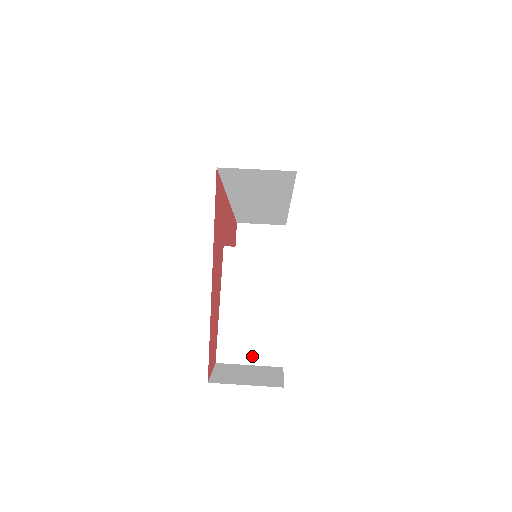
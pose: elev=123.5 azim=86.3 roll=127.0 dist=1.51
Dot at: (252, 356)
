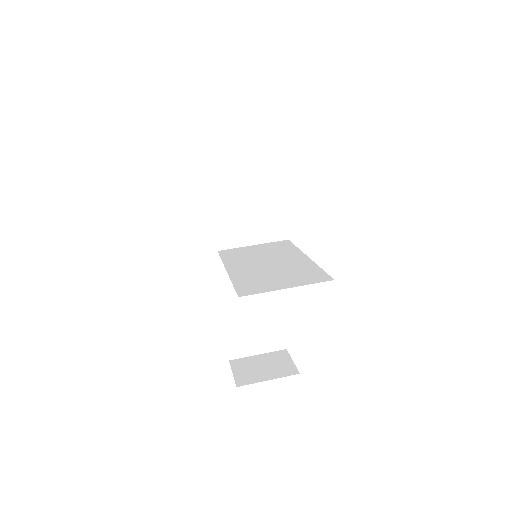
Dot at: (287, 283)
